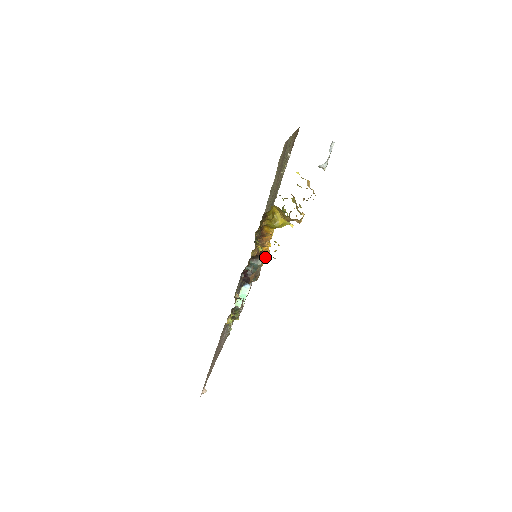
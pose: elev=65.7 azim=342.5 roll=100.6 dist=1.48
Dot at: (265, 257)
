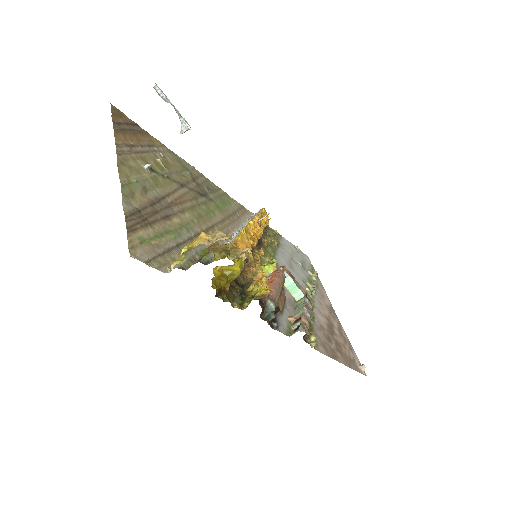
Dot at: (261, 233)
